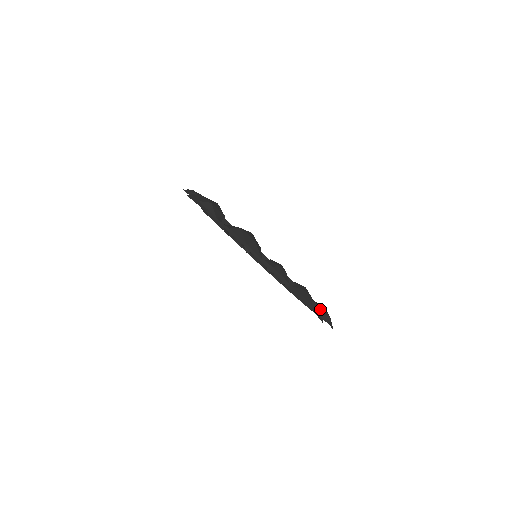
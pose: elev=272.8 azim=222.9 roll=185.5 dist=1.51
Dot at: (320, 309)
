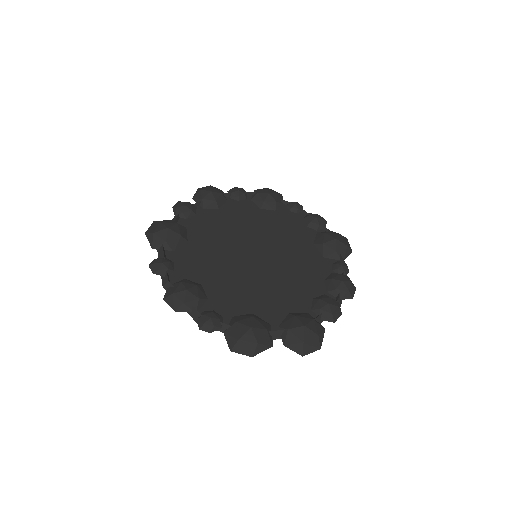
Dot at: (341, 253)
